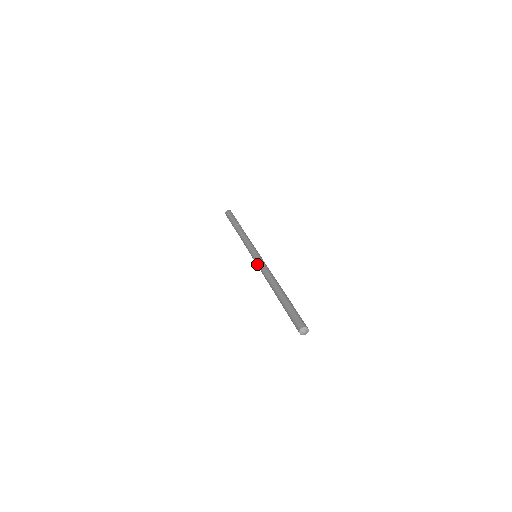
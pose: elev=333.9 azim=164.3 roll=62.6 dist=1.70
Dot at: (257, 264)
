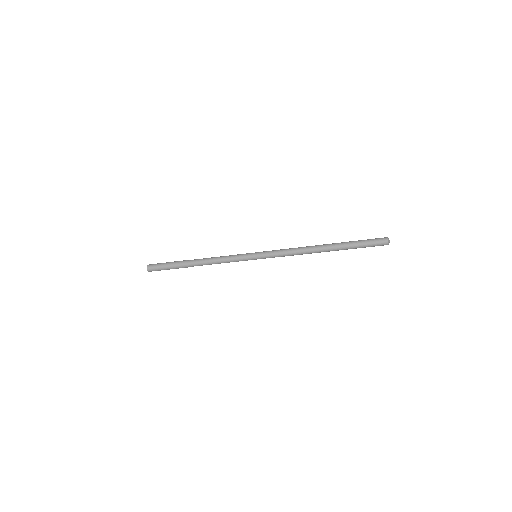
Dot at: (273, 250)
